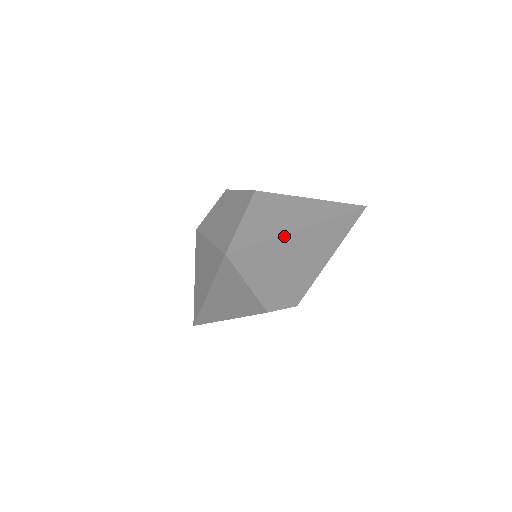
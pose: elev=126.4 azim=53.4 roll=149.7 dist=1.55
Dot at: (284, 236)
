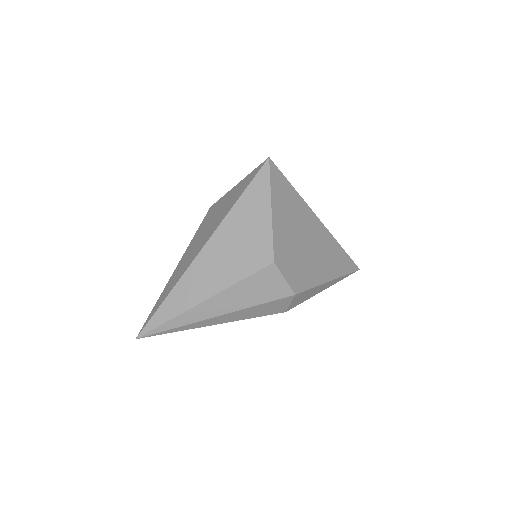
Dot at: (306, 206)
